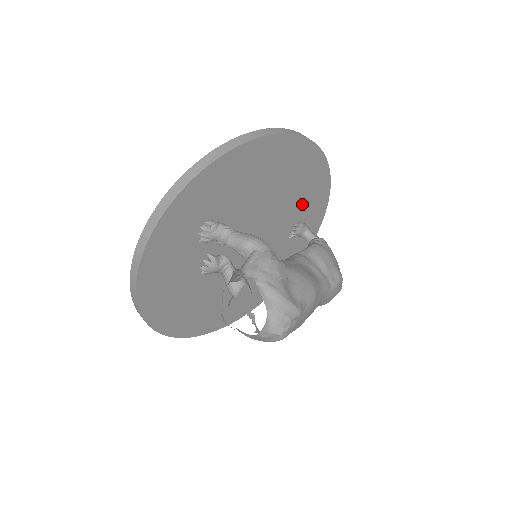
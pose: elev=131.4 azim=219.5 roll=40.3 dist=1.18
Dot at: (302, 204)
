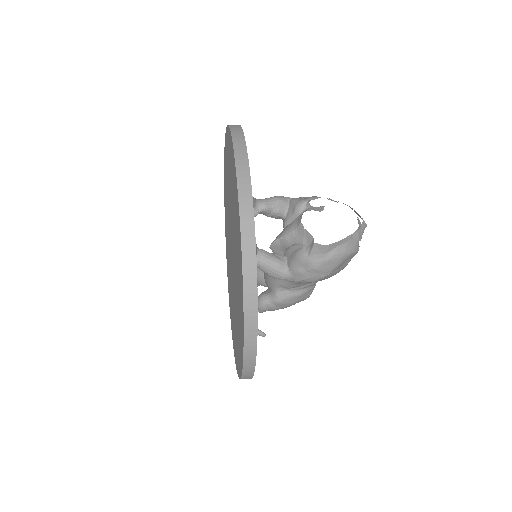
Dot at: occluded
